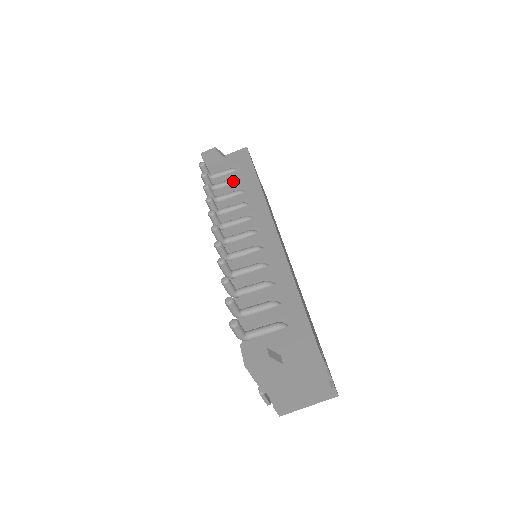
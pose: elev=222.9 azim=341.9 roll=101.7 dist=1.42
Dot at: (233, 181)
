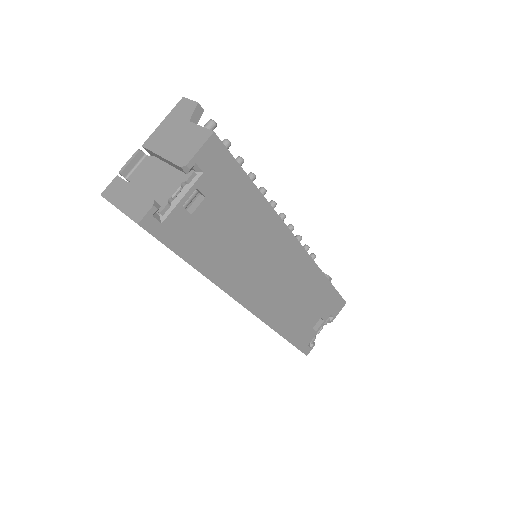
Dot at: occluded
